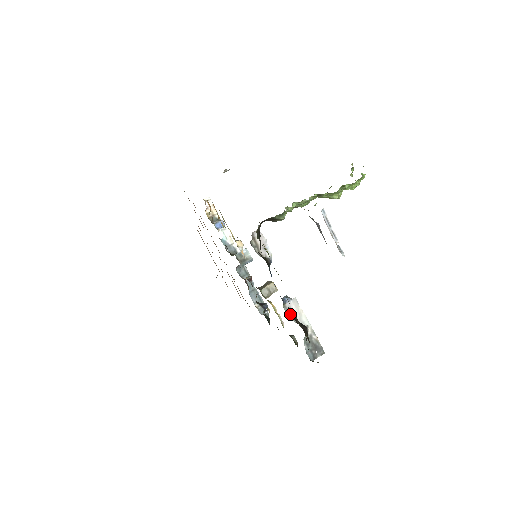
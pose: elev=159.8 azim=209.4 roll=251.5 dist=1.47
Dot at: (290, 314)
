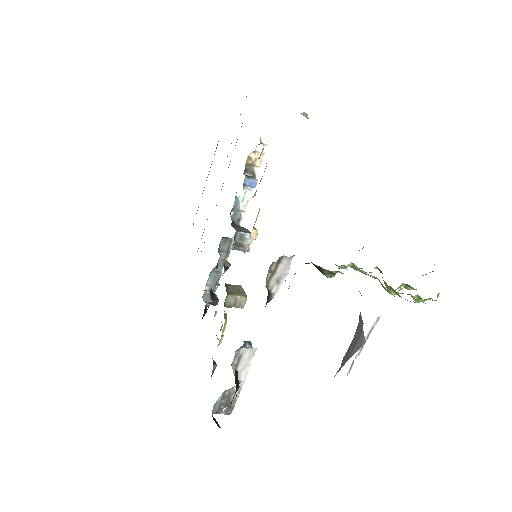
Dot at: (236, 360)
